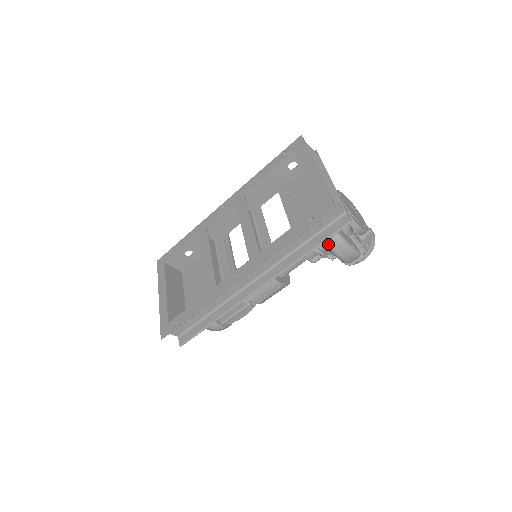
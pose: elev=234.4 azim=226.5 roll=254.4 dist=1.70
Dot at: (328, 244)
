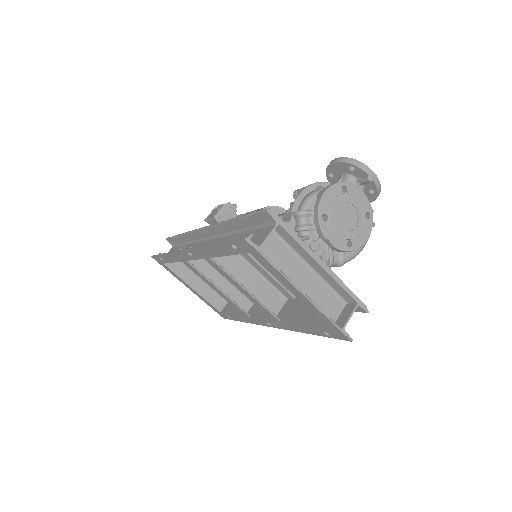
Dot at: occluded
